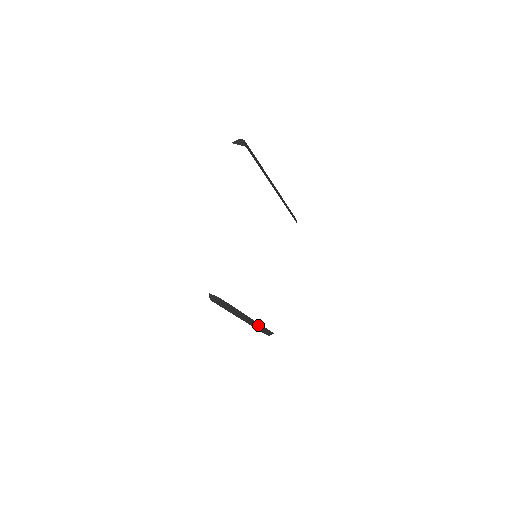
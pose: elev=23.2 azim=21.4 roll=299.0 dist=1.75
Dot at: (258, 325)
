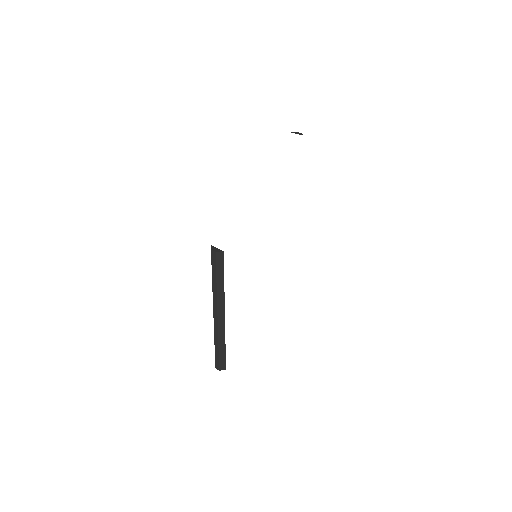
Dot at: (223, 337)
